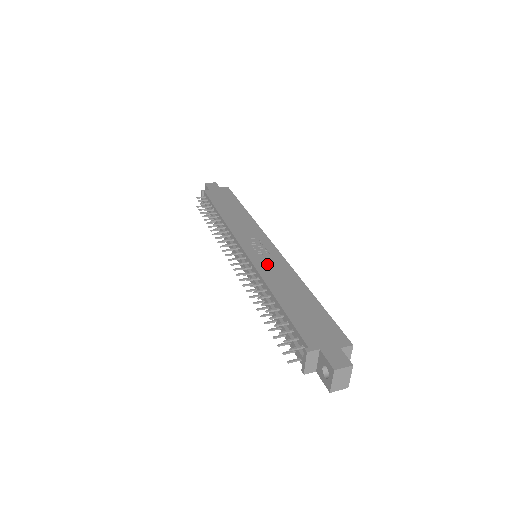
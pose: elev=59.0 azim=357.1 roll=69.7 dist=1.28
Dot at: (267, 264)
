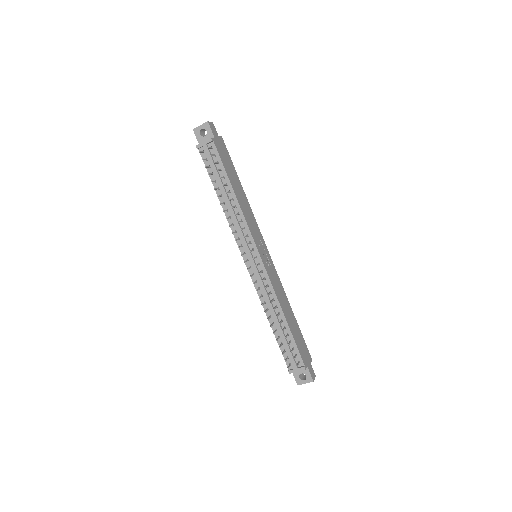
Dot at: (274, 279)
